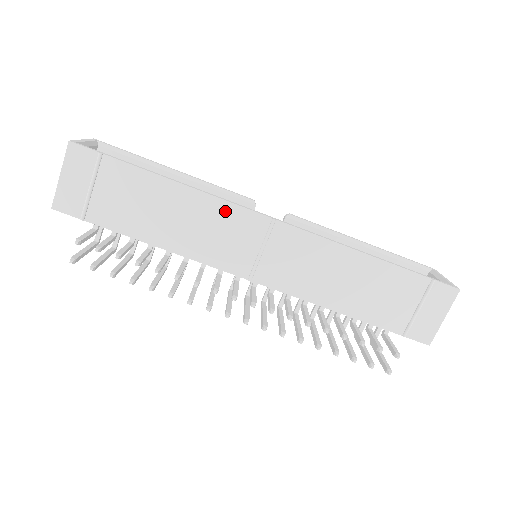
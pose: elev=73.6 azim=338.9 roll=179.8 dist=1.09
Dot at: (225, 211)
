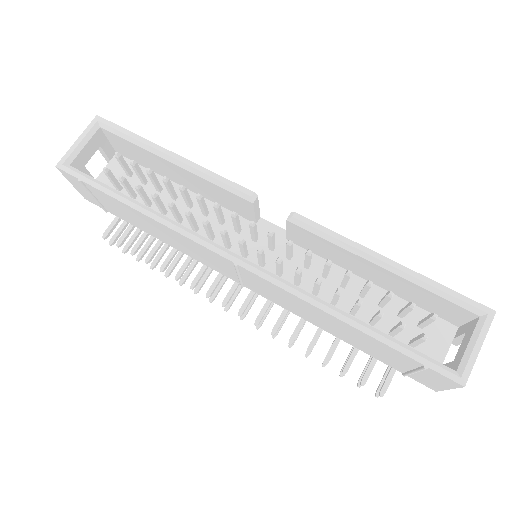
Dot at: (193, 243)
